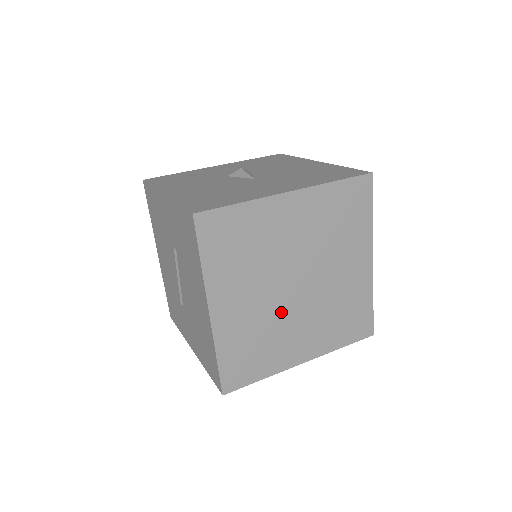
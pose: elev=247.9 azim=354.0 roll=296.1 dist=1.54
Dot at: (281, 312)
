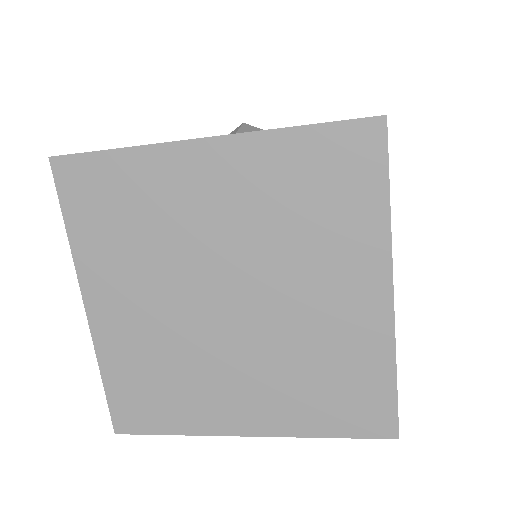
Dot at: (201, 340)
